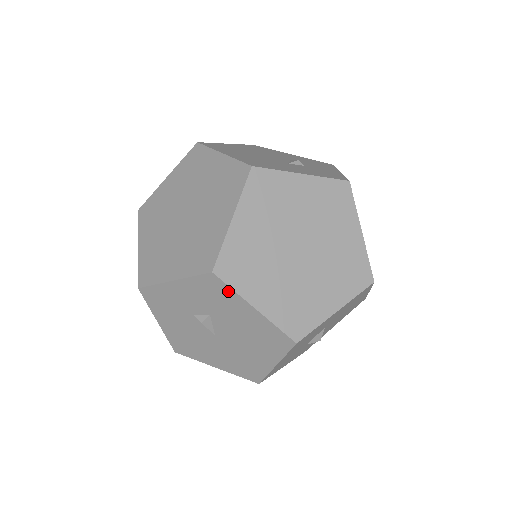
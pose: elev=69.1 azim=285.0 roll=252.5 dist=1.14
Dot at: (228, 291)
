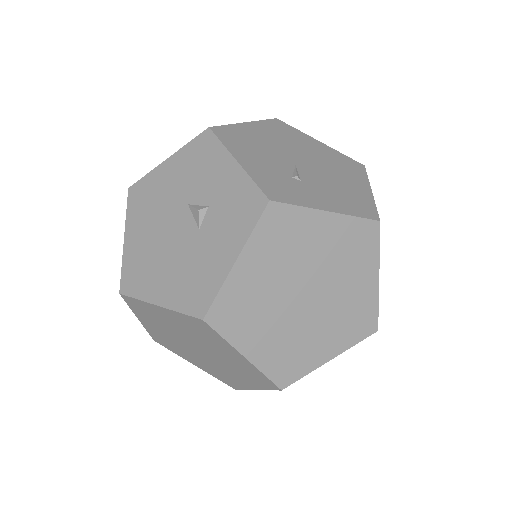
Dot at: (302, 376)
